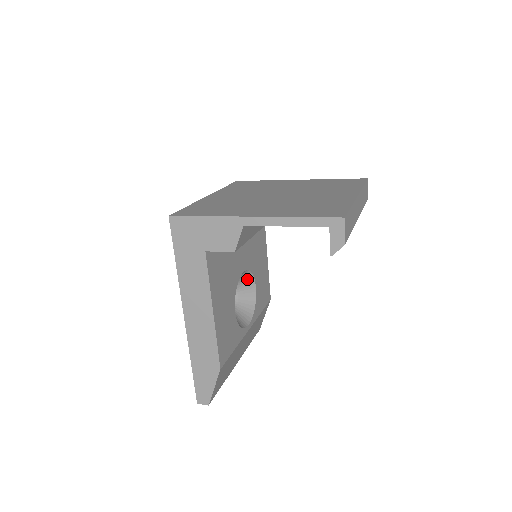
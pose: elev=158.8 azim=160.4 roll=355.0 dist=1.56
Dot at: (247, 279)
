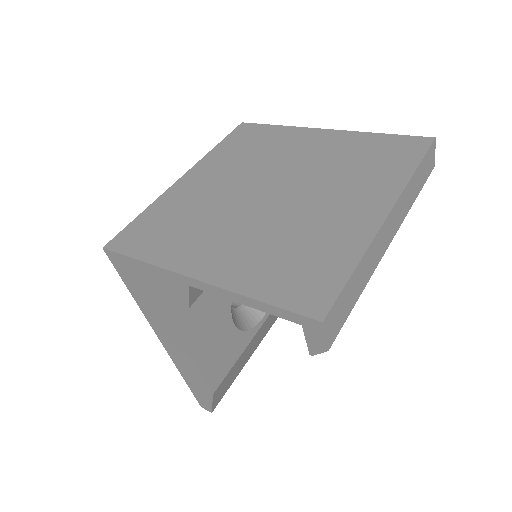
Dot at: occluded
